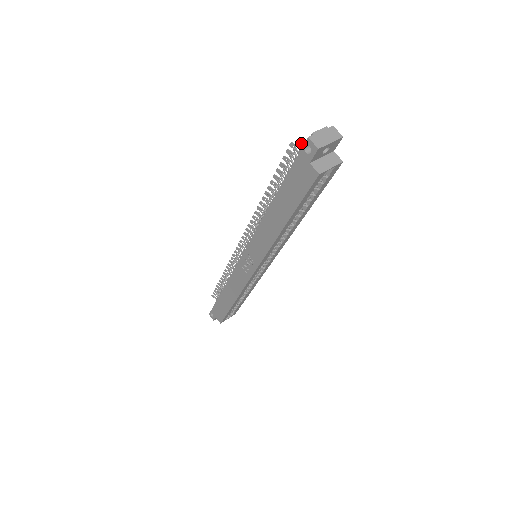
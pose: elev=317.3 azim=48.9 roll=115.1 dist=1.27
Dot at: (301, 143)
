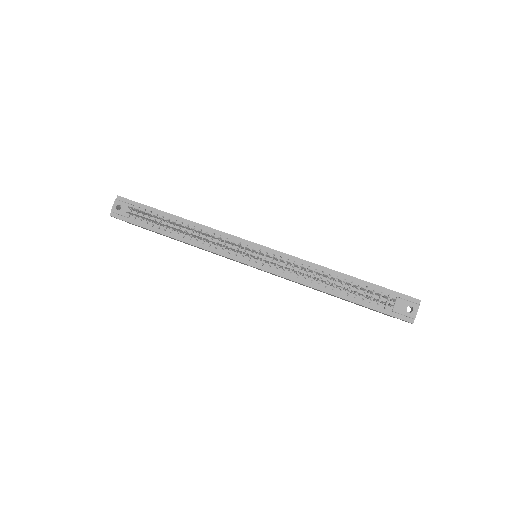
Dot at: occluded
